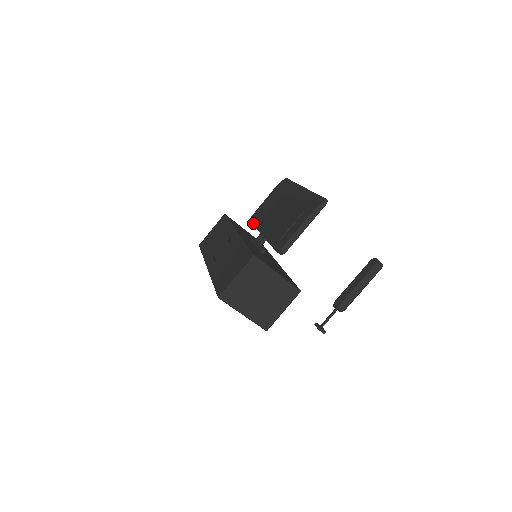
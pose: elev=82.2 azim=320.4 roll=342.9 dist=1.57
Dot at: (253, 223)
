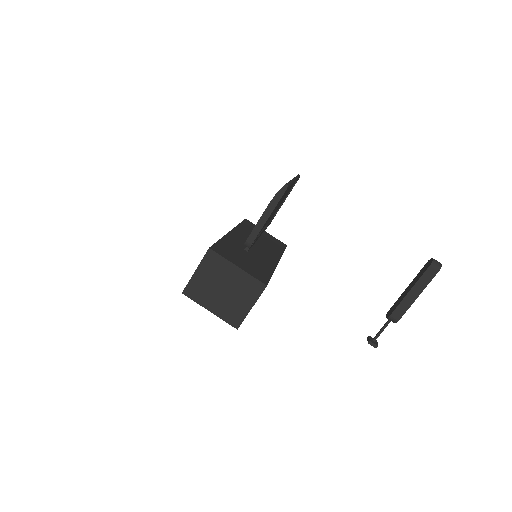
Dot at: occluded
